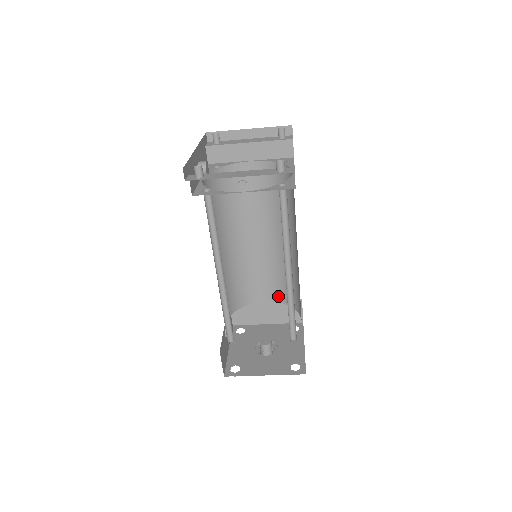
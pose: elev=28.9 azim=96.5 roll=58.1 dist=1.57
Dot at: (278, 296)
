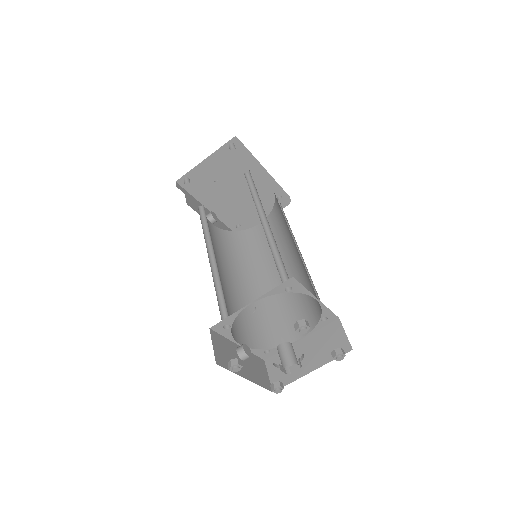
Dot at: (309, 322)
